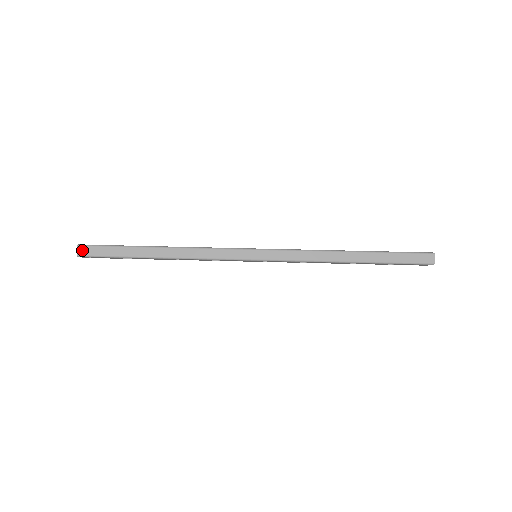
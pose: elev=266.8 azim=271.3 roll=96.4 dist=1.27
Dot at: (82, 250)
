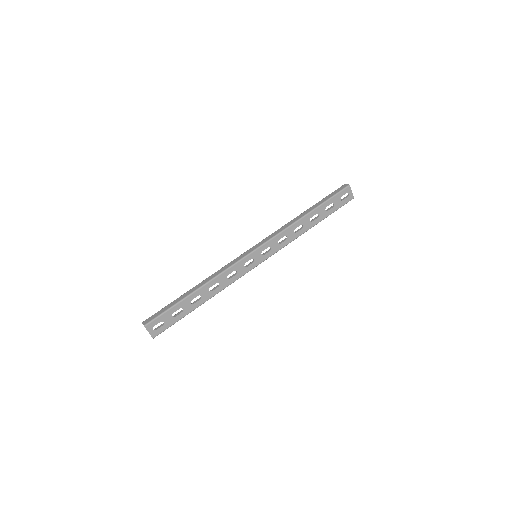
Dot at: (146, 322)
